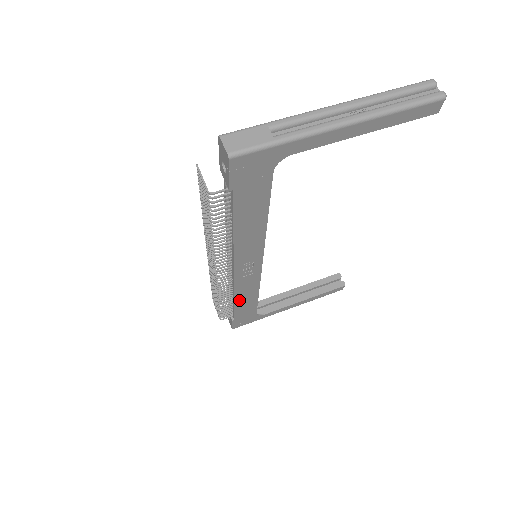
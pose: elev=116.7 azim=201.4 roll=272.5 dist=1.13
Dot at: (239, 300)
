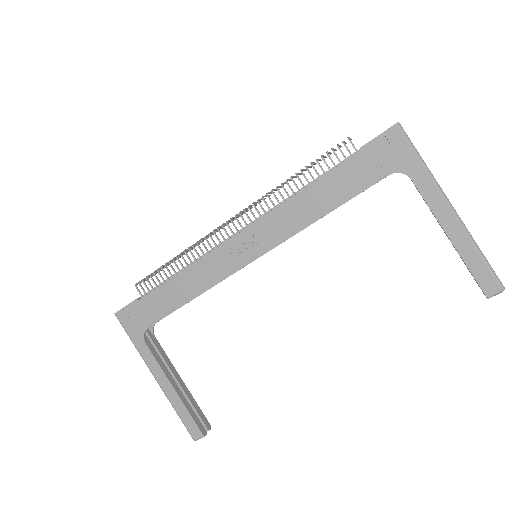
Dot at: (183, 278)
